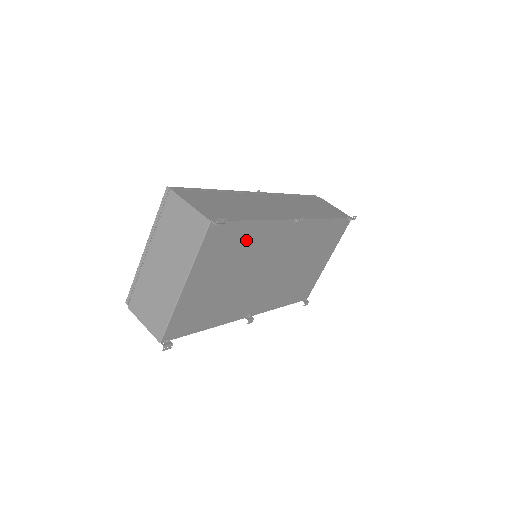
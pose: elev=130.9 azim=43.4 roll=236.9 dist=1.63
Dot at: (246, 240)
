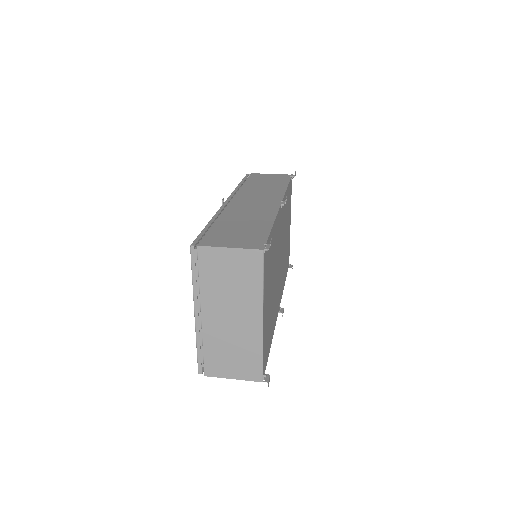
Dot at: (272, 247)
